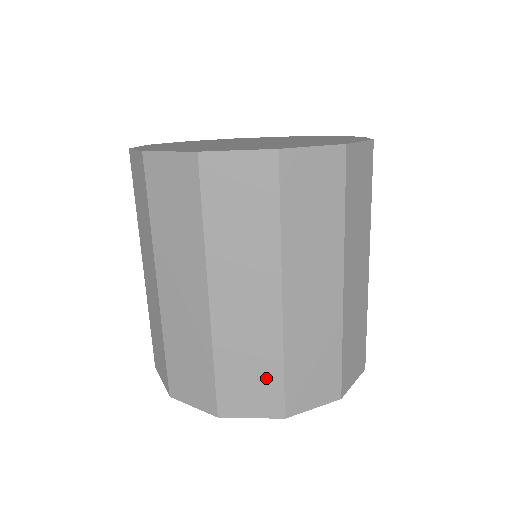
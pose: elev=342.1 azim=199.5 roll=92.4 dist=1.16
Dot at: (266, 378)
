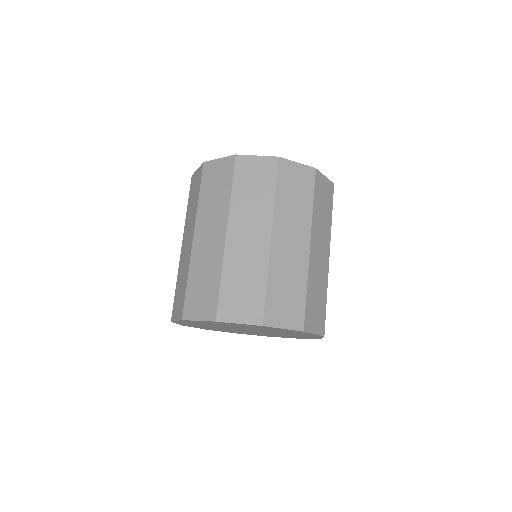
Dot at: (254, 293)
